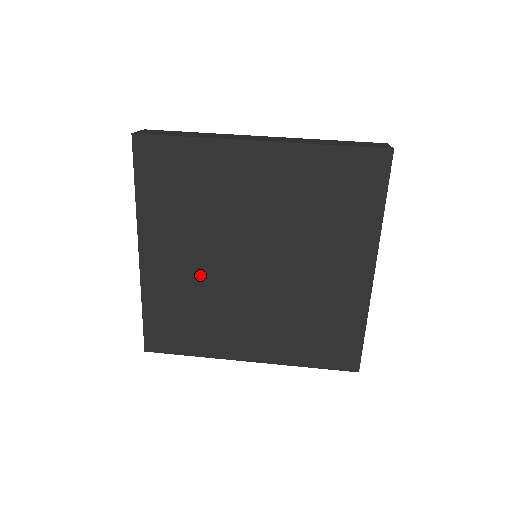
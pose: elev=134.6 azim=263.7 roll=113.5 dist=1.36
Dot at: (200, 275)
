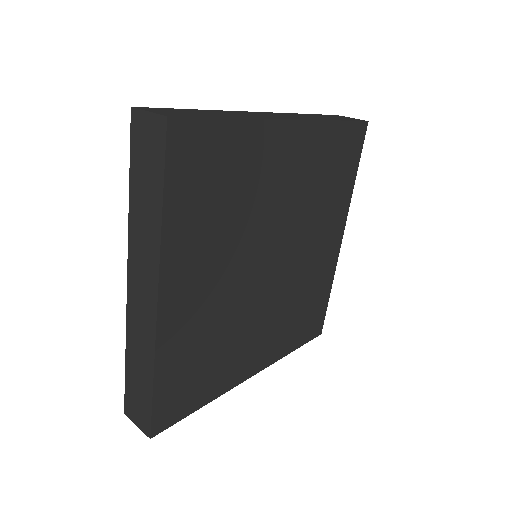
Dot at: (223, 301)
